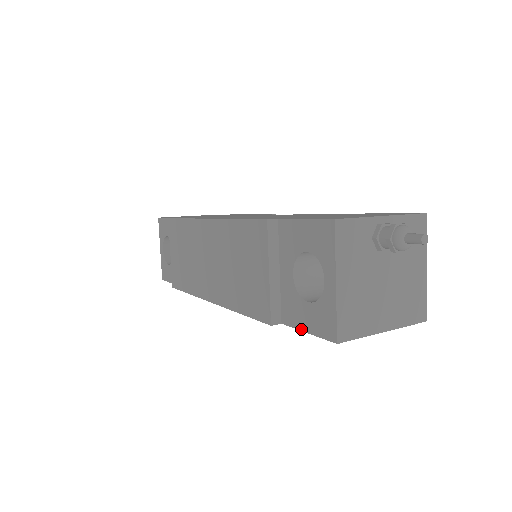
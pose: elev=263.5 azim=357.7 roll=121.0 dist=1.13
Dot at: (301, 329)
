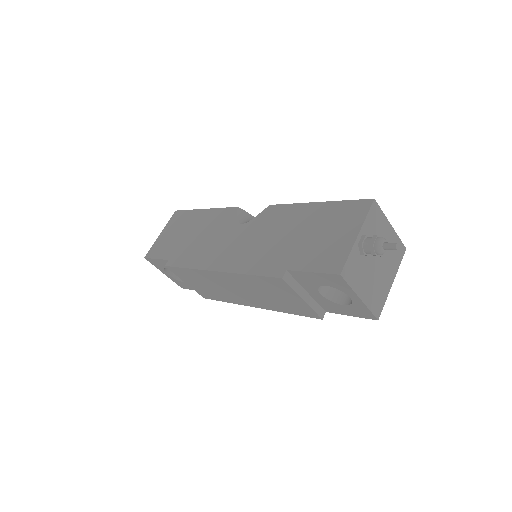
Dot at: occluded
